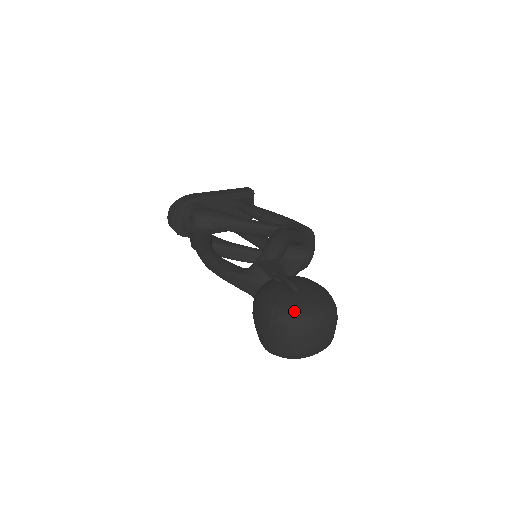
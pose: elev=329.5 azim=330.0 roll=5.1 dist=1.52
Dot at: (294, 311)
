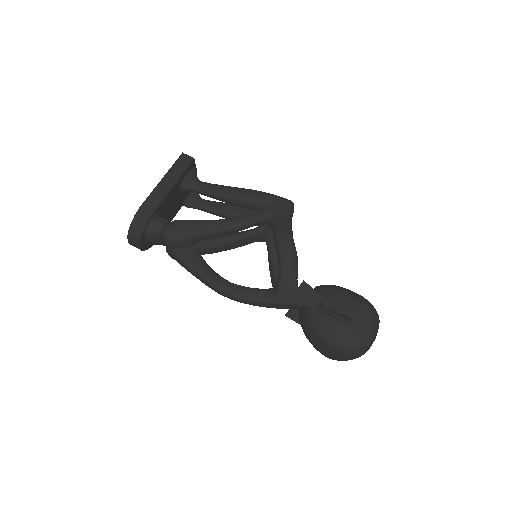
Dot at: (358, 343)
